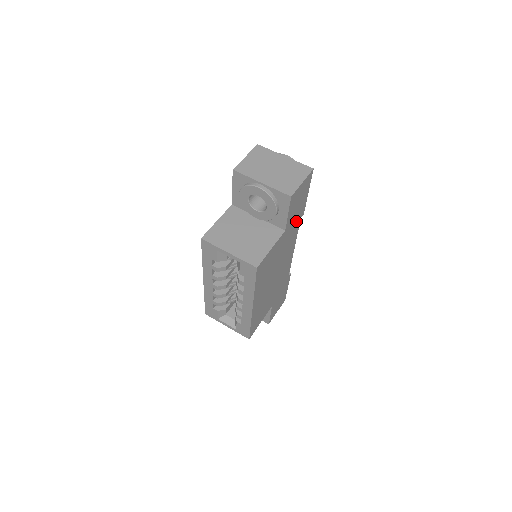
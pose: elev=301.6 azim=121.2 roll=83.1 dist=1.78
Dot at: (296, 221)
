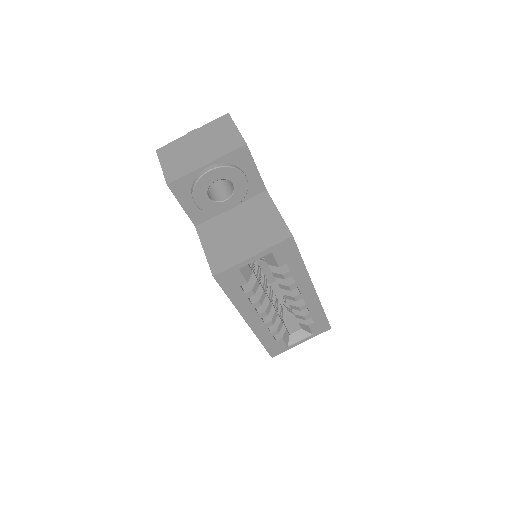
Dot at: occluded
